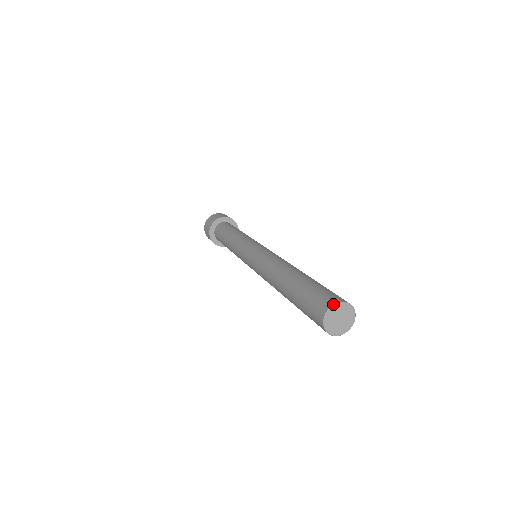
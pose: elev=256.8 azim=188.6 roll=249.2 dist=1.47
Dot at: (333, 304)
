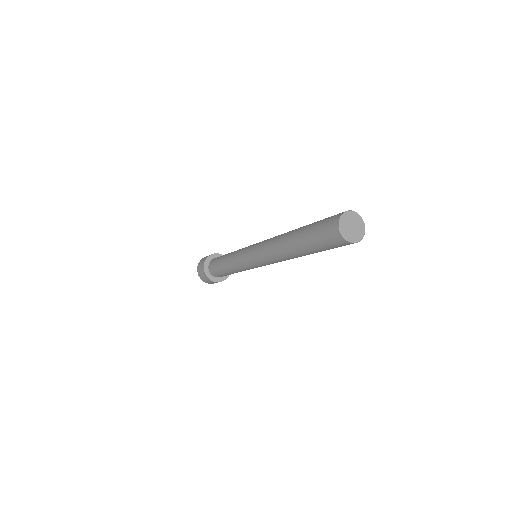
Dot at: occluded
